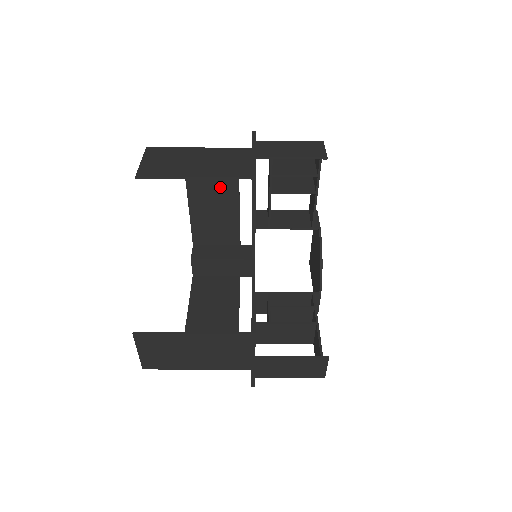
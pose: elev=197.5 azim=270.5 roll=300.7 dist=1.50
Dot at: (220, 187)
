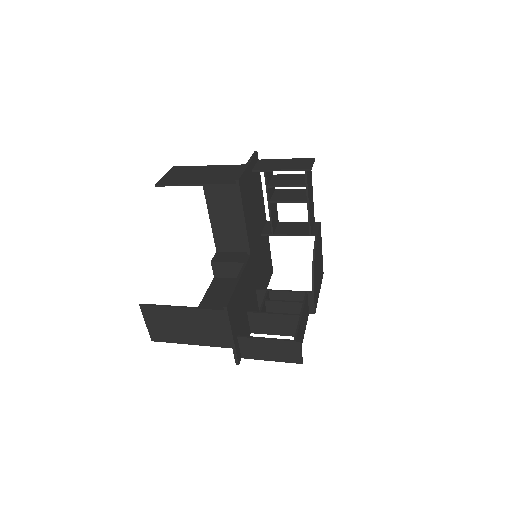
Dot at: (232, 199)
